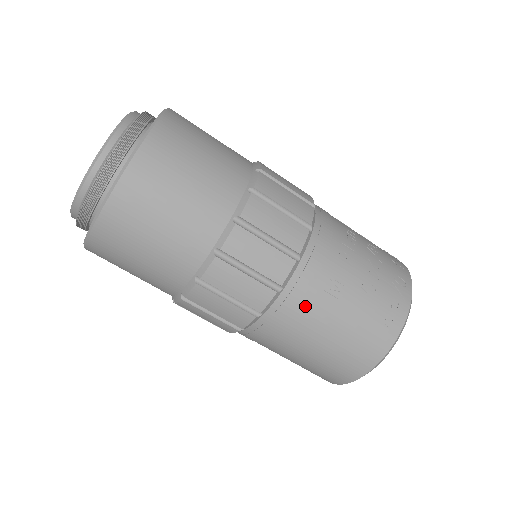
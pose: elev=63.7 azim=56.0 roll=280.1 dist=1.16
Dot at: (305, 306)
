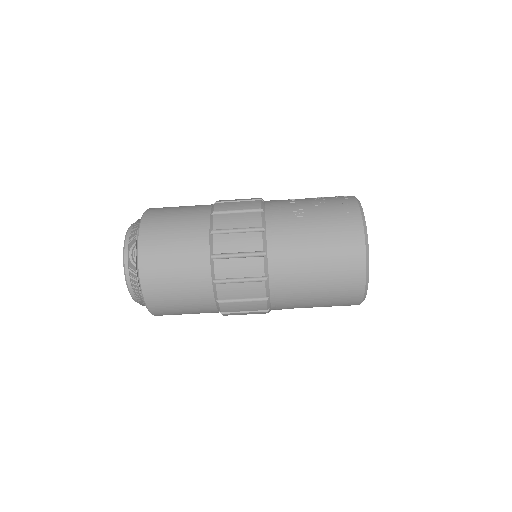
Dot at: (287, 231)
